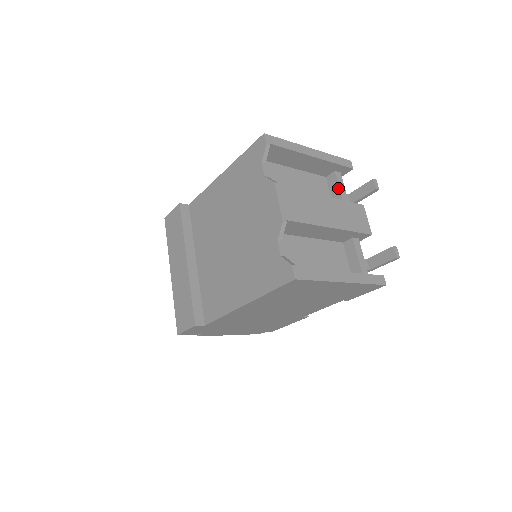
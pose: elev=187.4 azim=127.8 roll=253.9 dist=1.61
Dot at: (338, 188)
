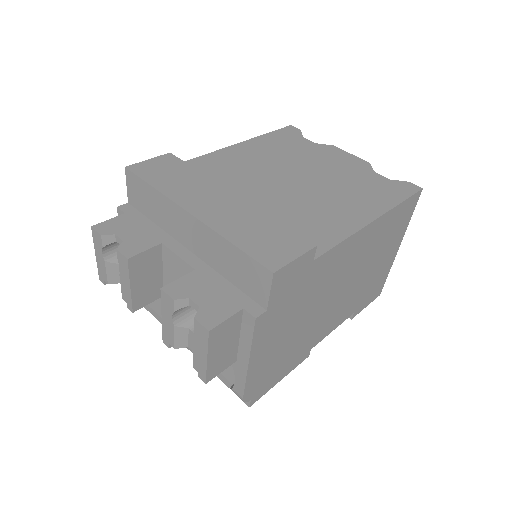
Dot at: occluded
